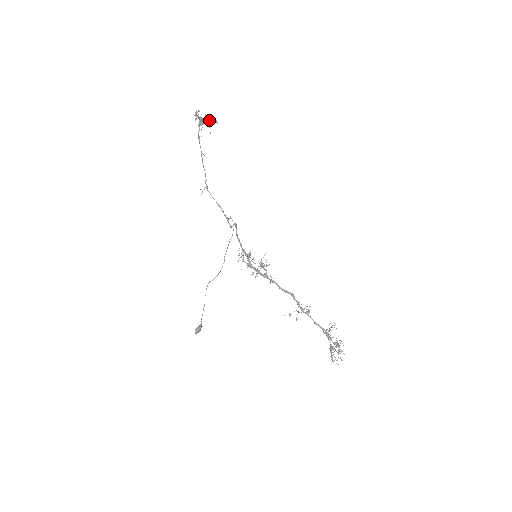
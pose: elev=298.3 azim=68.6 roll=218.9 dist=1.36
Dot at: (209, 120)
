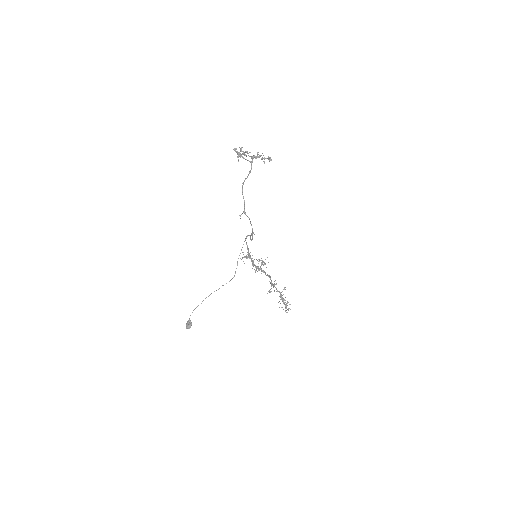
Dot at: occluded
